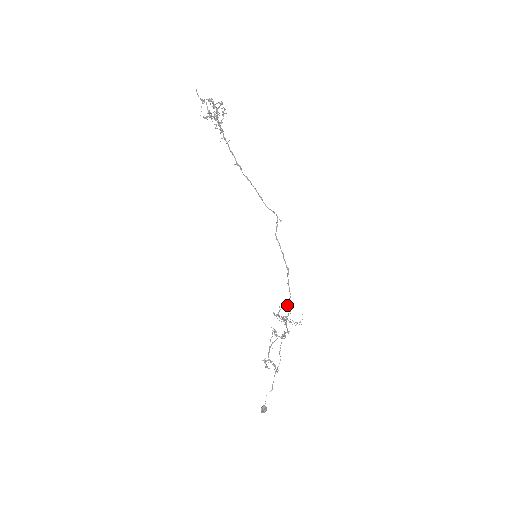
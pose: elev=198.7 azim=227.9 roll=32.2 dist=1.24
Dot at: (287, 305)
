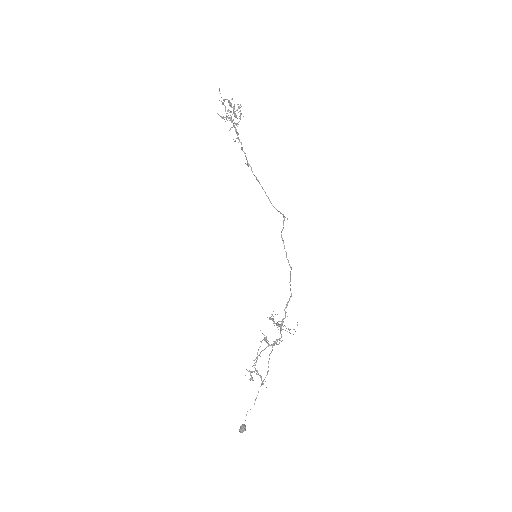
Dot at: (286, 305)
